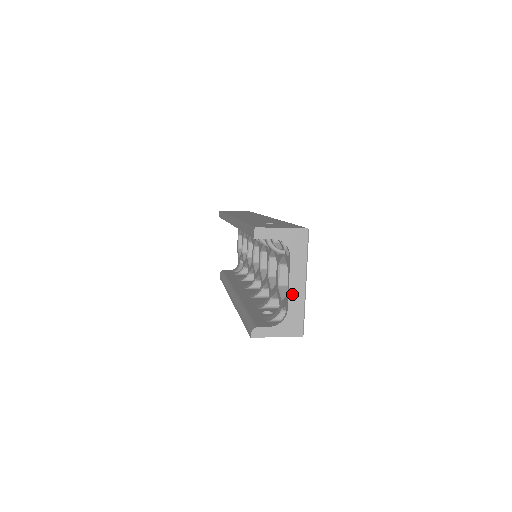
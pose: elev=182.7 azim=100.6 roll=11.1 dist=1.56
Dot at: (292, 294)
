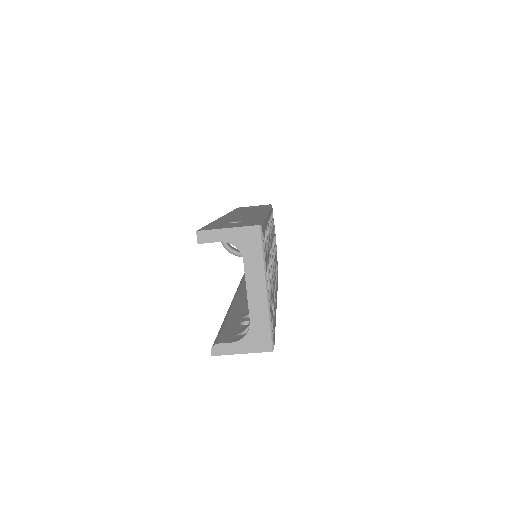
Dot at: (252, 303)
